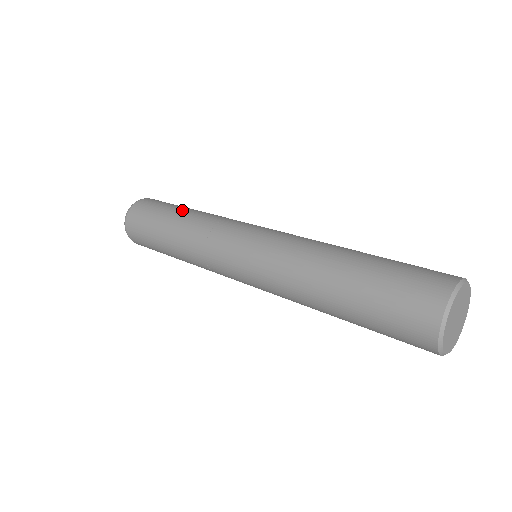
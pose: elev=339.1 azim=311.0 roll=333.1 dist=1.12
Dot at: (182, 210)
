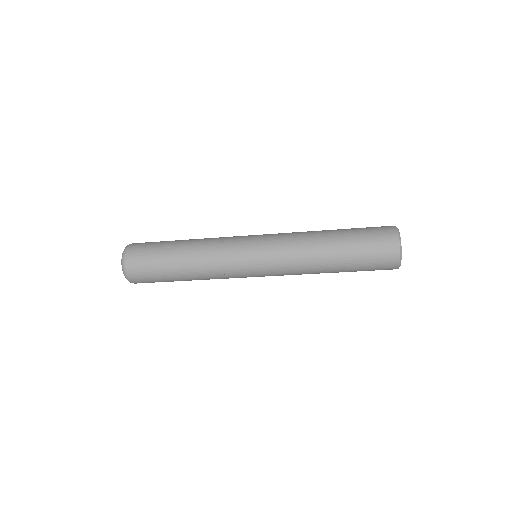
Dot at: occluded
